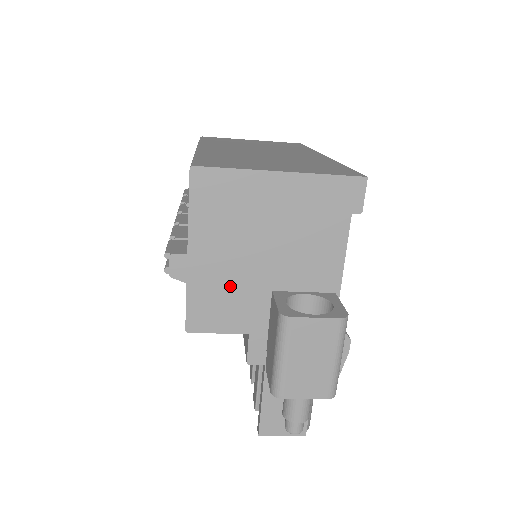
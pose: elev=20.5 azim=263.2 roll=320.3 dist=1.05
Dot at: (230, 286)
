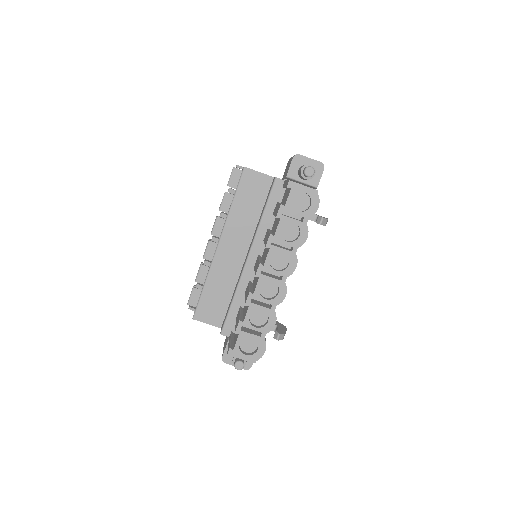
Dot at: occluded
